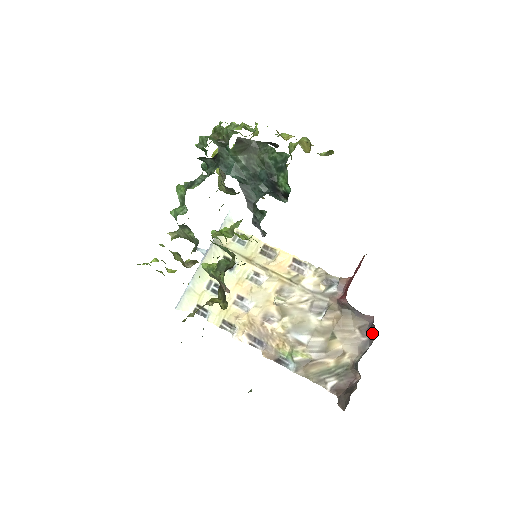
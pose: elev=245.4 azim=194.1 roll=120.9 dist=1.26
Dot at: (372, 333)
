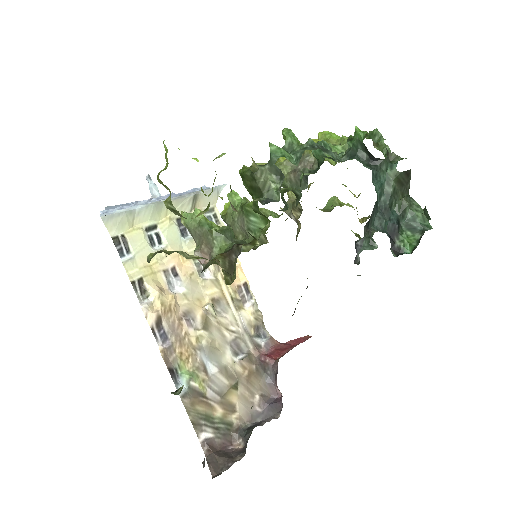
Dot at: (274, 410)
